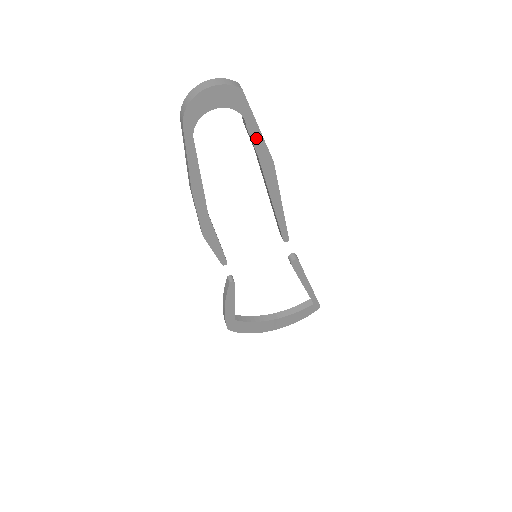
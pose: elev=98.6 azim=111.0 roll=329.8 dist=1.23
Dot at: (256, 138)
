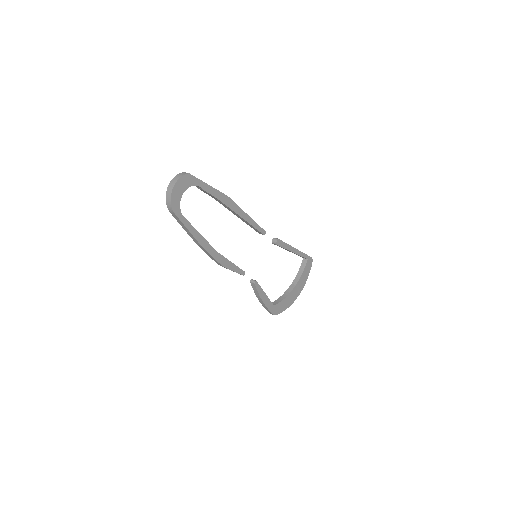
Dot at: (211, 191)
